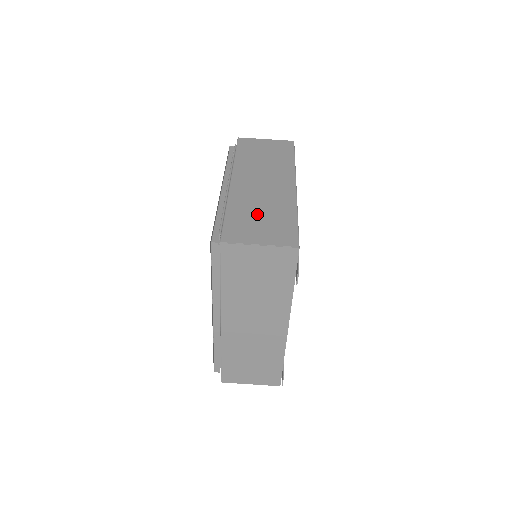
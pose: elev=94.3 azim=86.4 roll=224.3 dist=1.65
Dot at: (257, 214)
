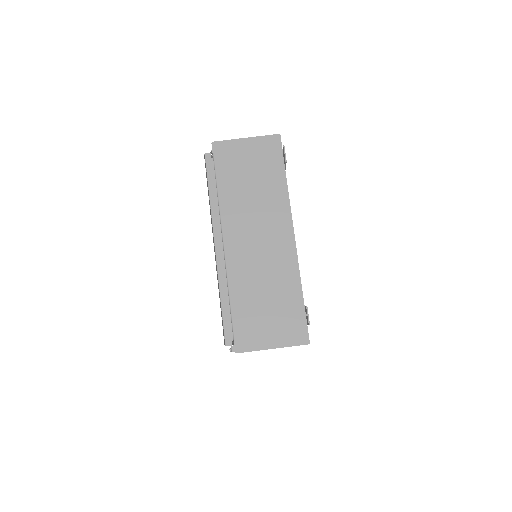
Dot at: occluded
